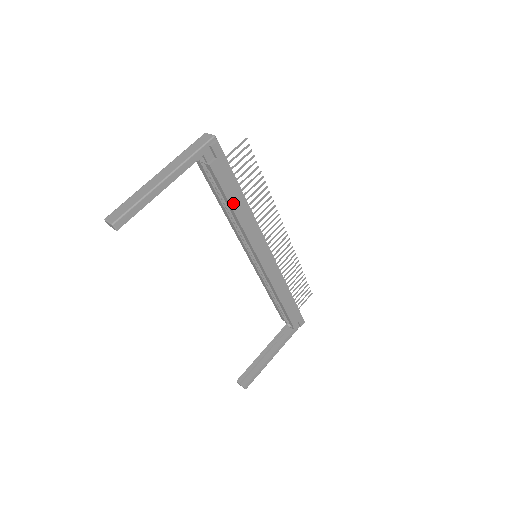
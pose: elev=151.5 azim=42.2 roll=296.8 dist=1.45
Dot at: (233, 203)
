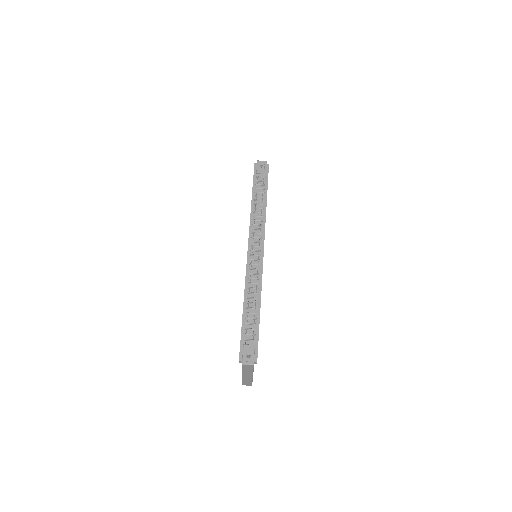
Dot at: occluded
